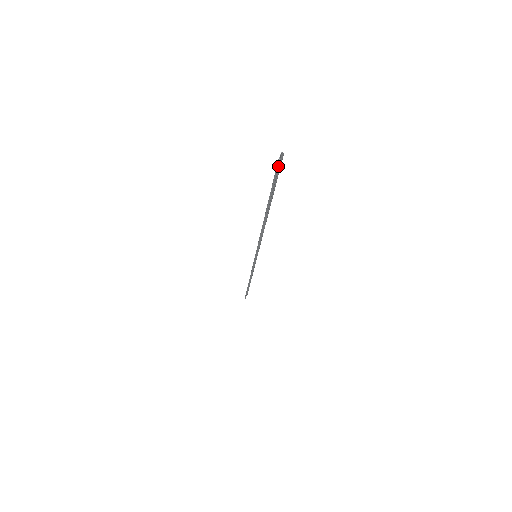
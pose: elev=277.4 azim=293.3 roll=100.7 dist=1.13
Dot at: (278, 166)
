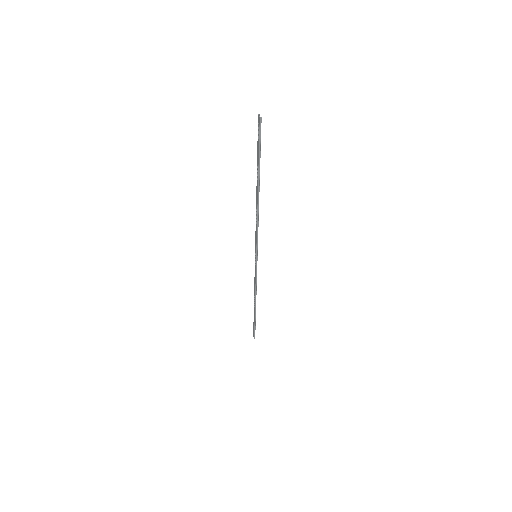
Dot at: (260, 124)
